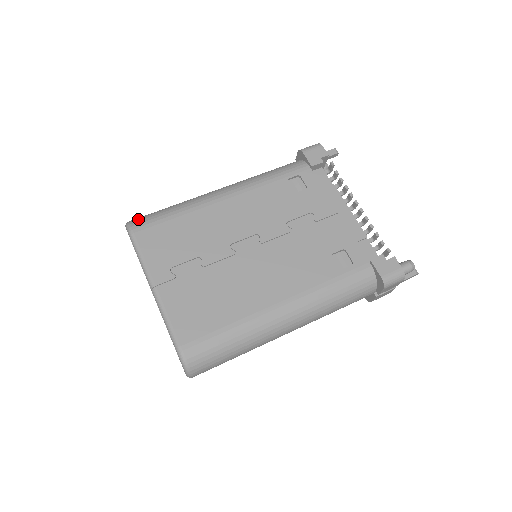
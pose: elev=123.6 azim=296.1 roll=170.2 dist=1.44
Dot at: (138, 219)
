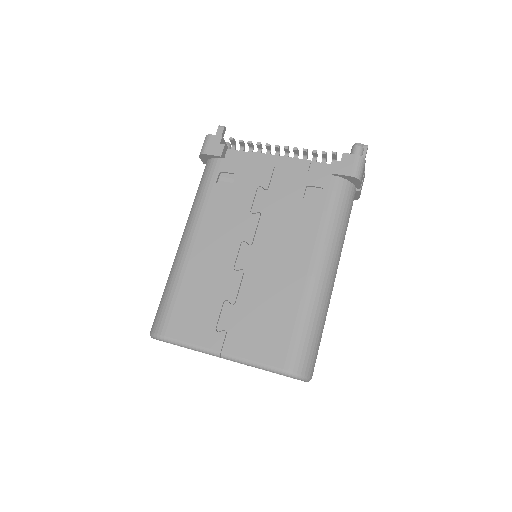
Dot at: (155, 324)
